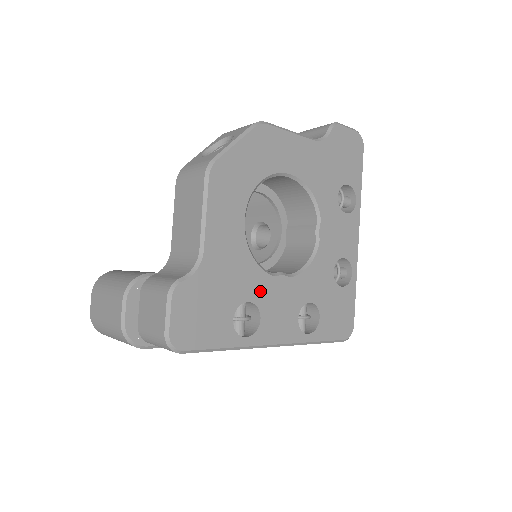
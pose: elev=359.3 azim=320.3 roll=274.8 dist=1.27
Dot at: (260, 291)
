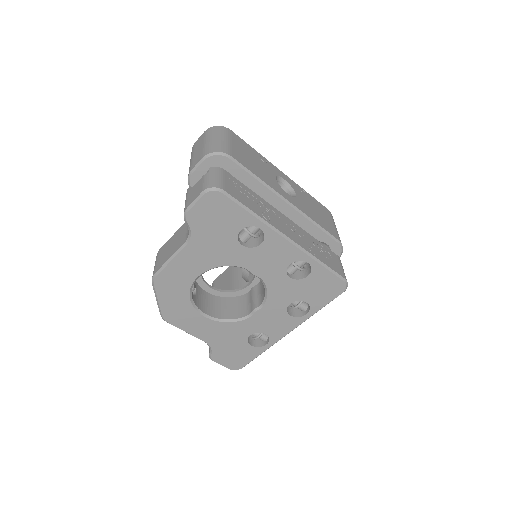
Dot at: (251, 327)
